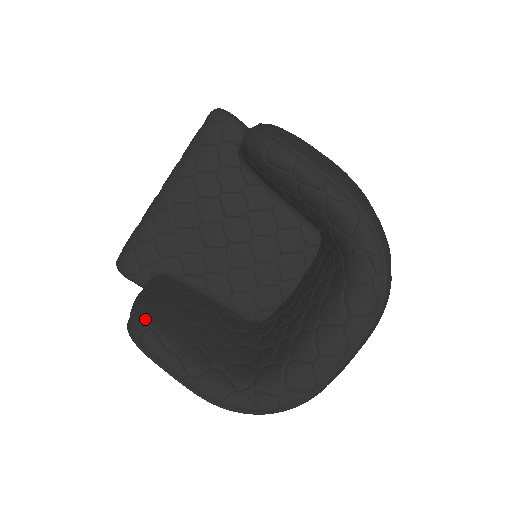
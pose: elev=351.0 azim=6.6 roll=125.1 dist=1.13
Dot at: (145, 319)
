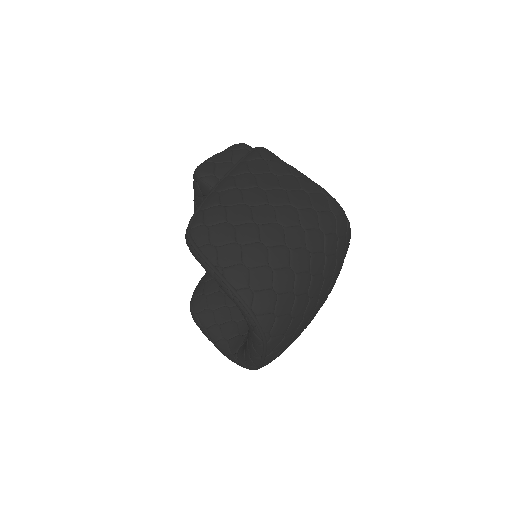
Dot at: (192, 307)
